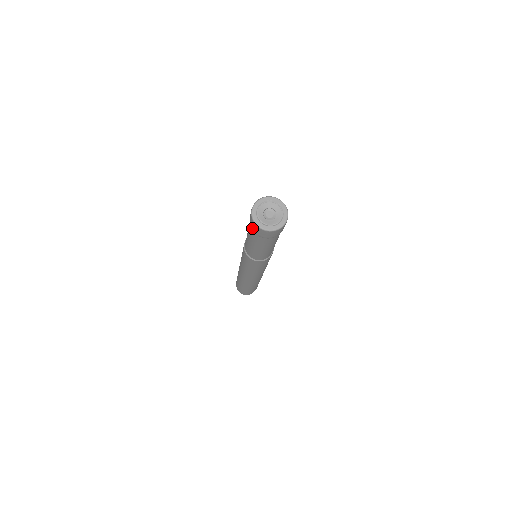
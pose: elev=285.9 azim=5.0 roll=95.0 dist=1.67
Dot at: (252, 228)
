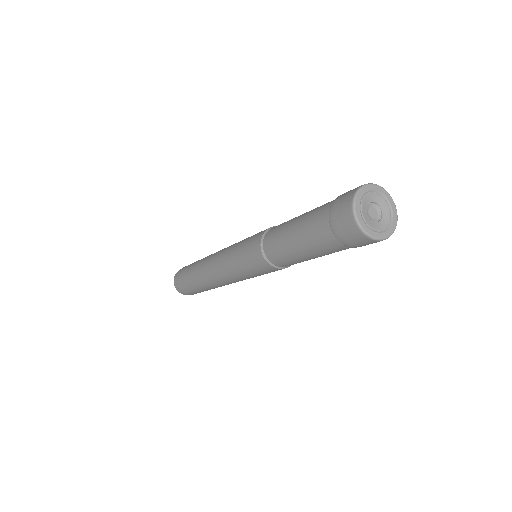
Dot at: (338, 199)
